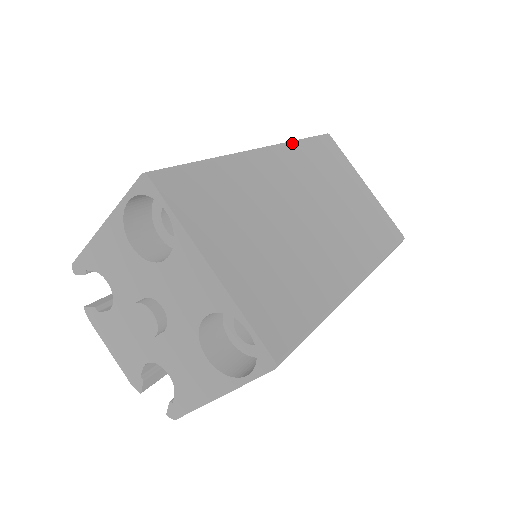
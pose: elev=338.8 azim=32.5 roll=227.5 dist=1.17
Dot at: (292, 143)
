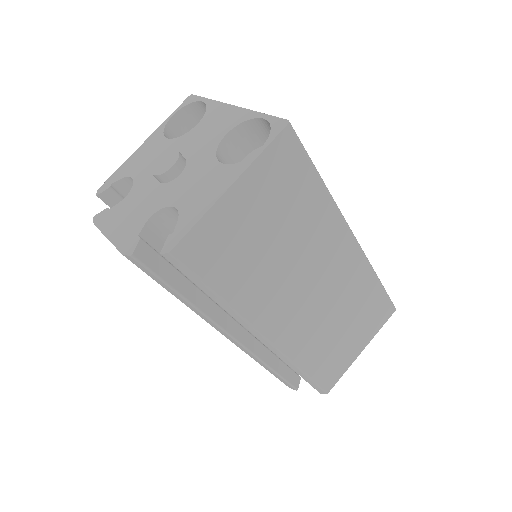
Dot at: occluded
